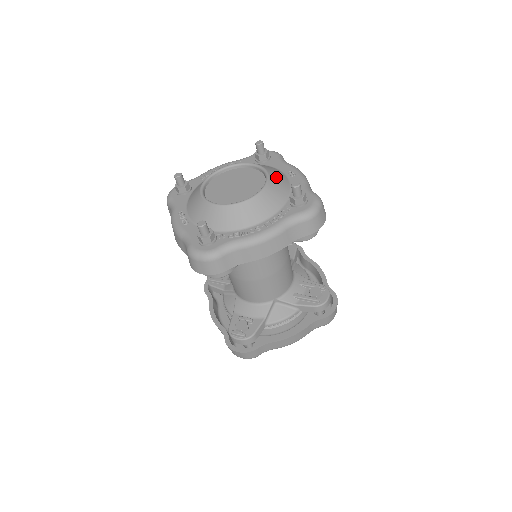
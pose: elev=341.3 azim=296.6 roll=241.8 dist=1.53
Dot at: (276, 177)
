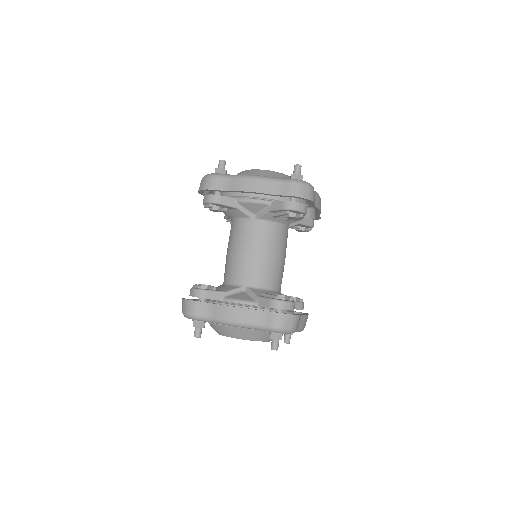
Dot at: occluded
